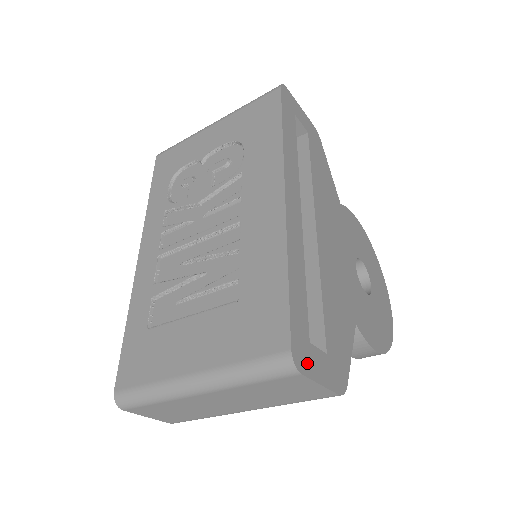
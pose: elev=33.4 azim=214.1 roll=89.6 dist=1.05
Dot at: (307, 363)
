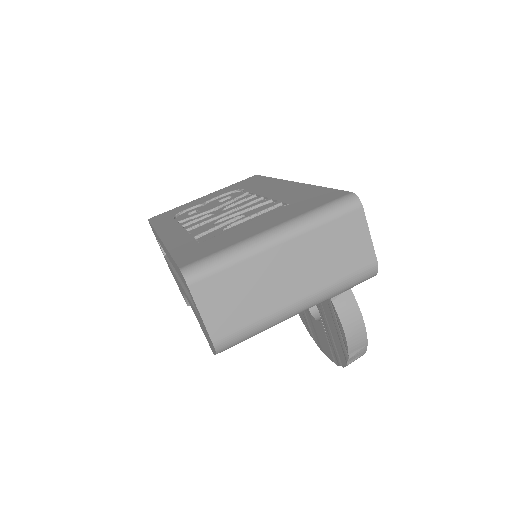
Dot at: occluded
